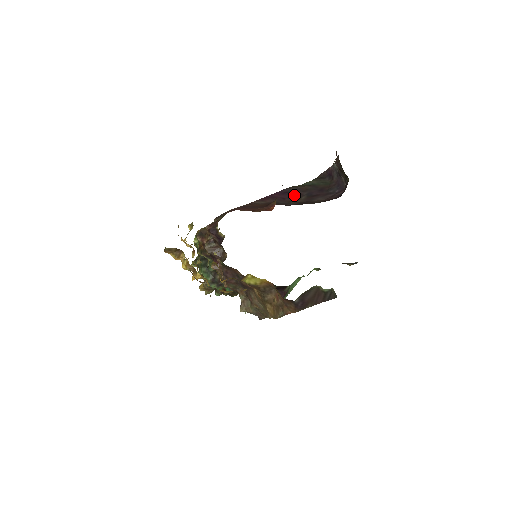
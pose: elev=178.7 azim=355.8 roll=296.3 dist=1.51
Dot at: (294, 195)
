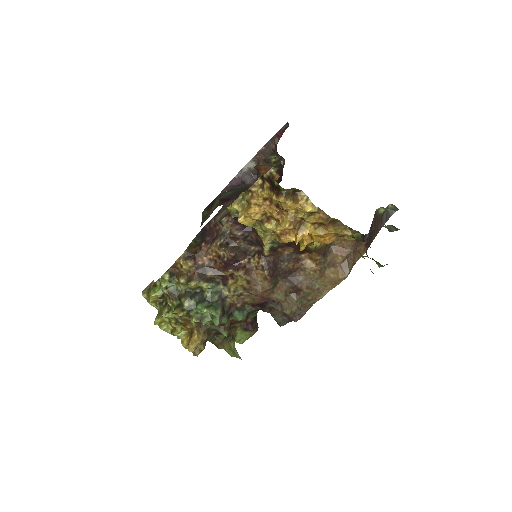
Dot at: (235, 199)
